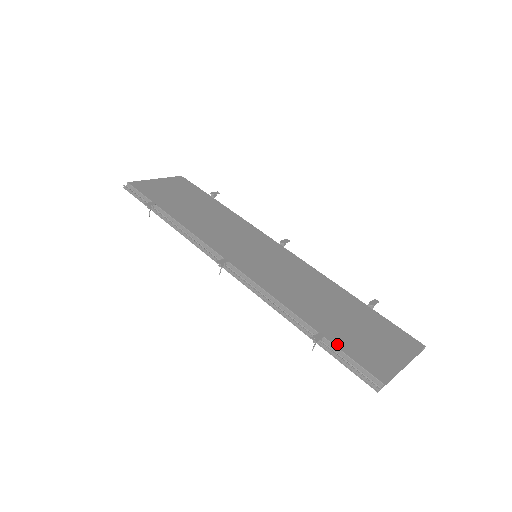
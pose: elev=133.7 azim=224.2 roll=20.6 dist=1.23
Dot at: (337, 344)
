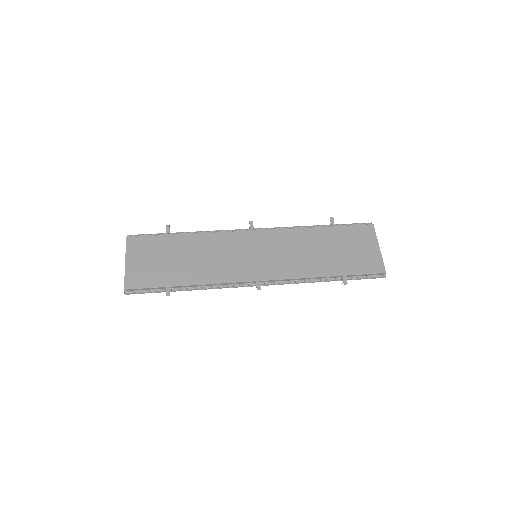
Dot at: (352, 273)
